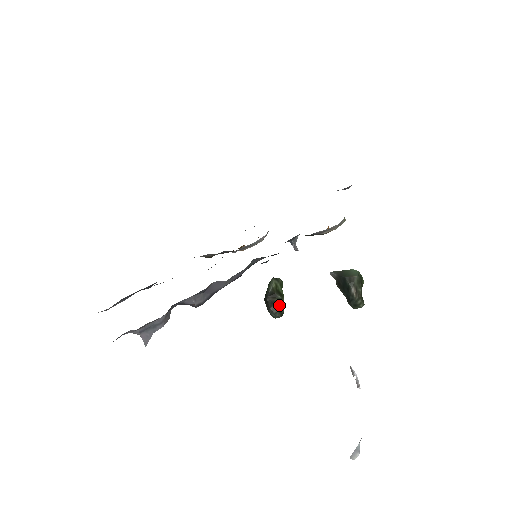
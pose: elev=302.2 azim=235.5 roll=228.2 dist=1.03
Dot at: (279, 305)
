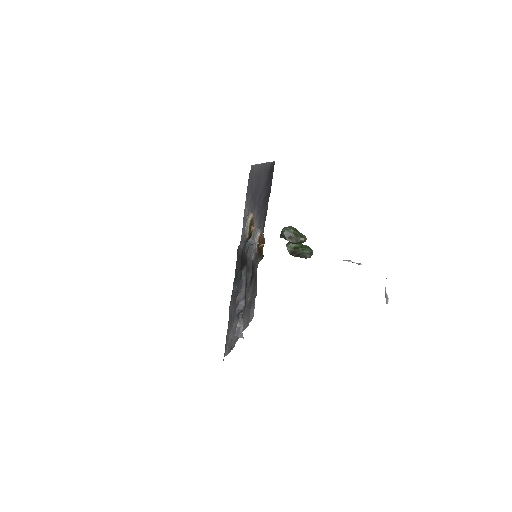
Dot at: (303, 253)
